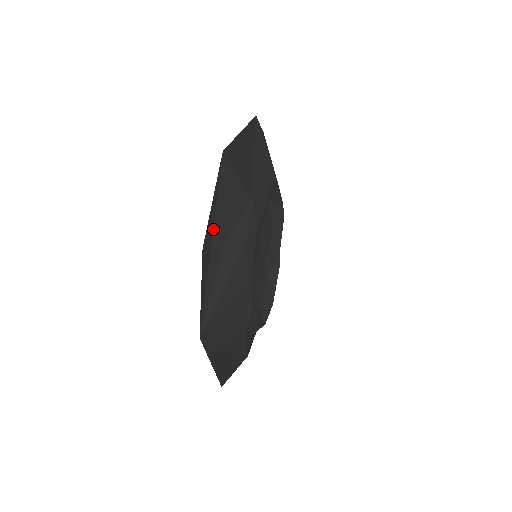
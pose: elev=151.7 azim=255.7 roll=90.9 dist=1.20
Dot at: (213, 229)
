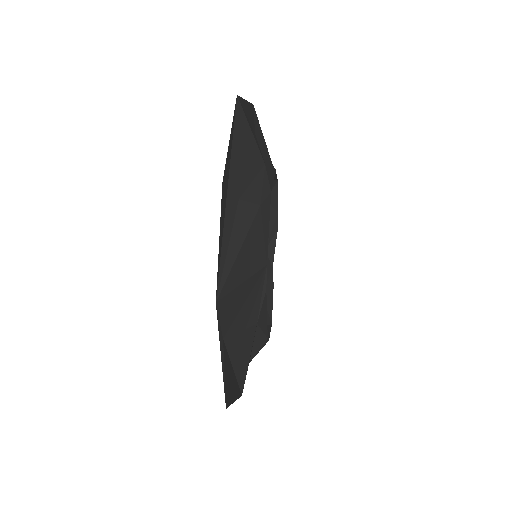
Dot at: (229, 174)
